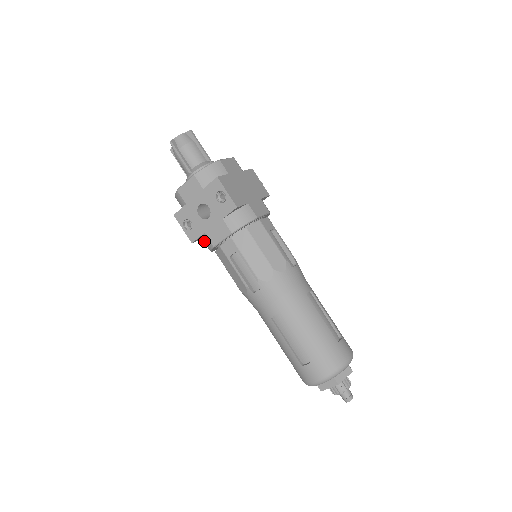
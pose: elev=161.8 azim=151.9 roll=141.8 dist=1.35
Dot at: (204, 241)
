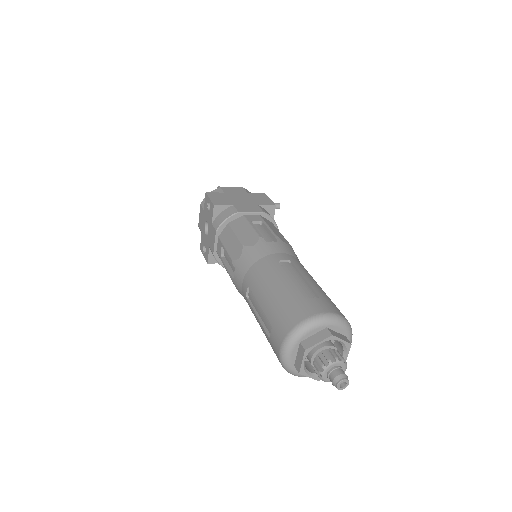
Dot at: occluded
